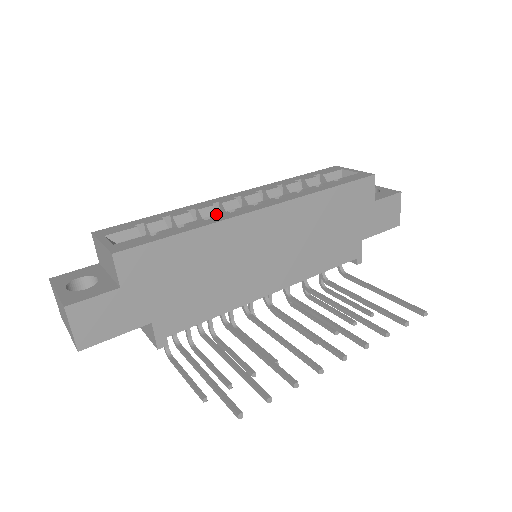
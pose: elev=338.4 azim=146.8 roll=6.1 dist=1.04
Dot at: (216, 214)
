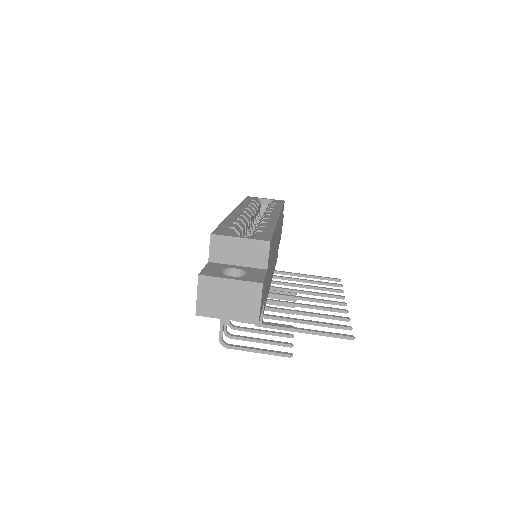
Dot at: occluded
